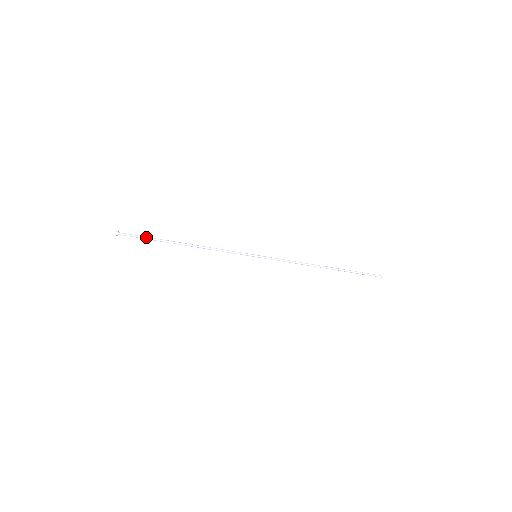
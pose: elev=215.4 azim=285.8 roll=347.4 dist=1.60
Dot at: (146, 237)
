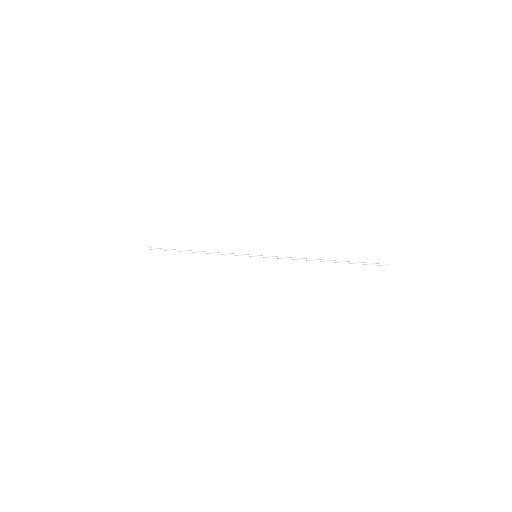
Dot at: occluded
